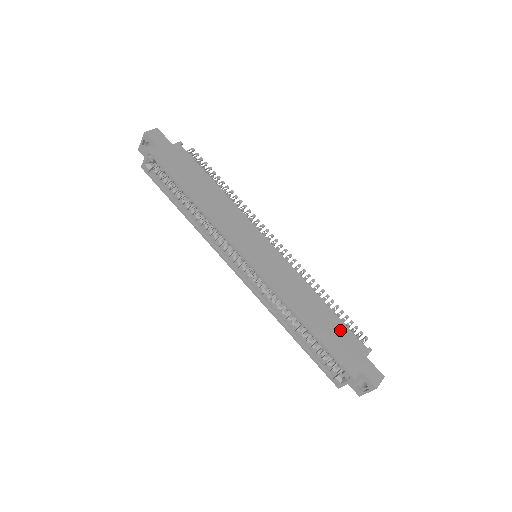
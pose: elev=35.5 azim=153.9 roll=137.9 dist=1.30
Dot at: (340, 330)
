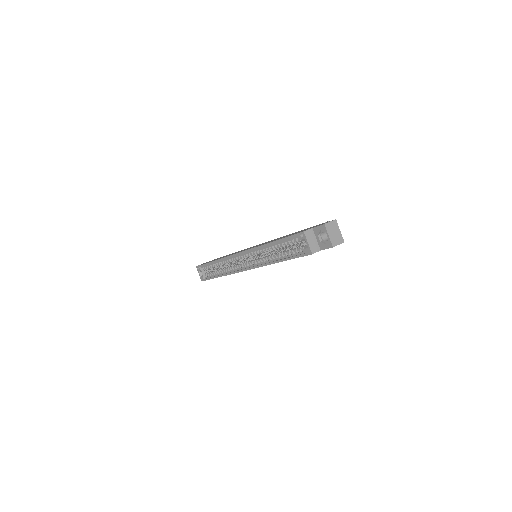
Dot at: occluded
